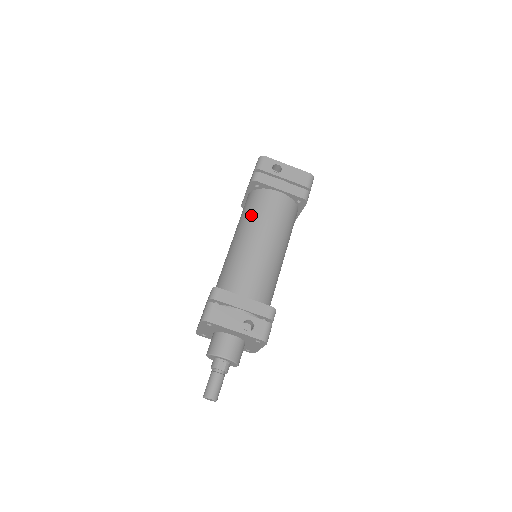
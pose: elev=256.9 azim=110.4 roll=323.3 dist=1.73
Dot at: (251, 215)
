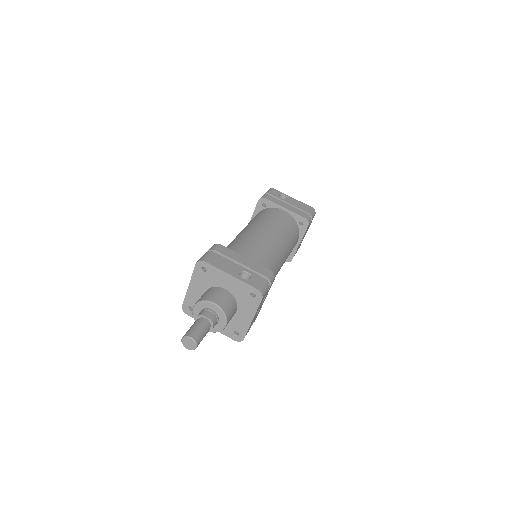
Dot at: (256, 219)
